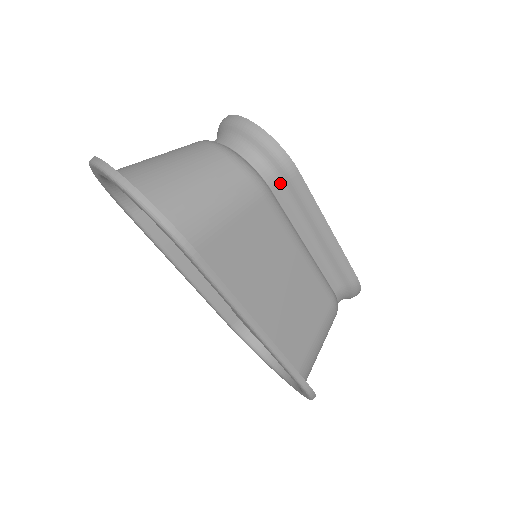
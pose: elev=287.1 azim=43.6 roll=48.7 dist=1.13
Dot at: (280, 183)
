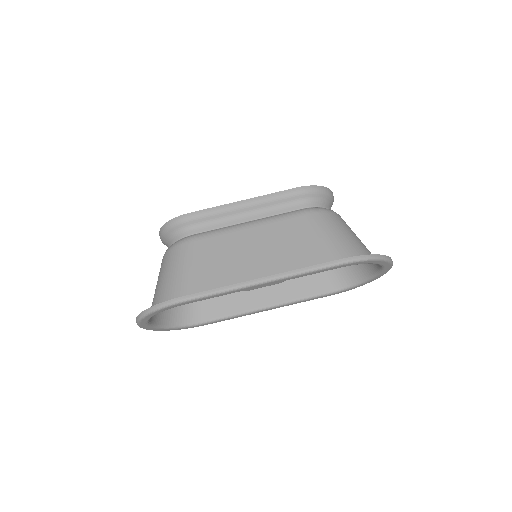
Dot at: (193, 227)
